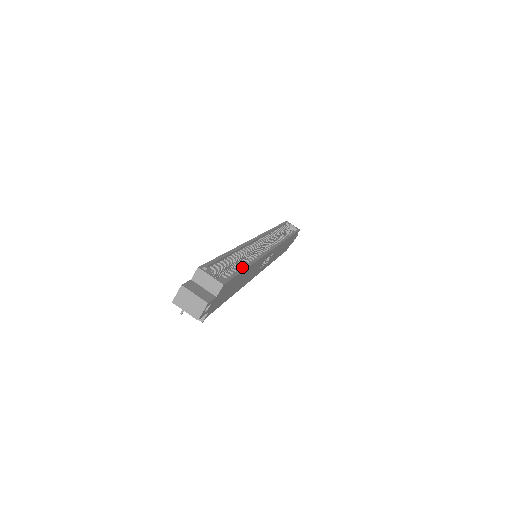
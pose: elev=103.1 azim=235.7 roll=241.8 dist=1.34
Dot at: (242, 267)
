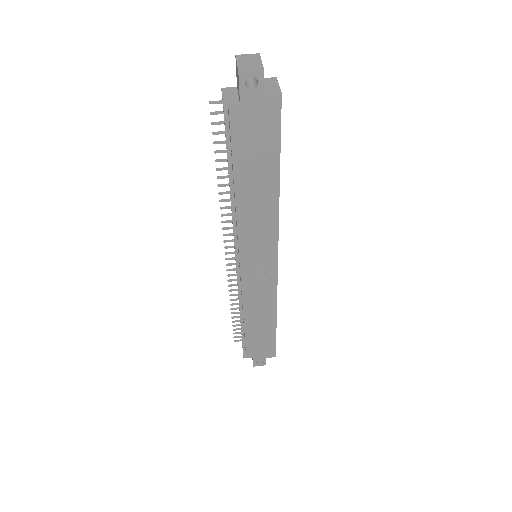
Dot at: occluded
